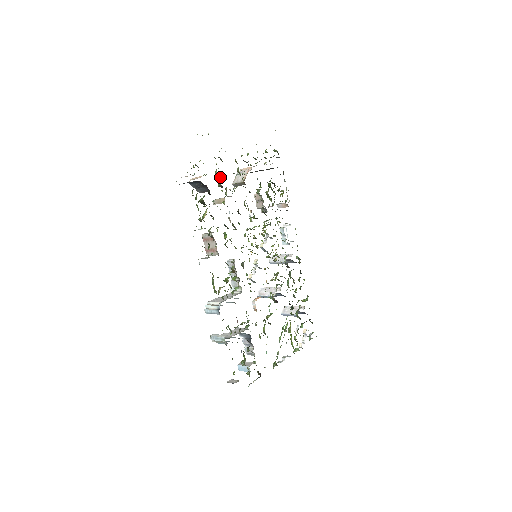
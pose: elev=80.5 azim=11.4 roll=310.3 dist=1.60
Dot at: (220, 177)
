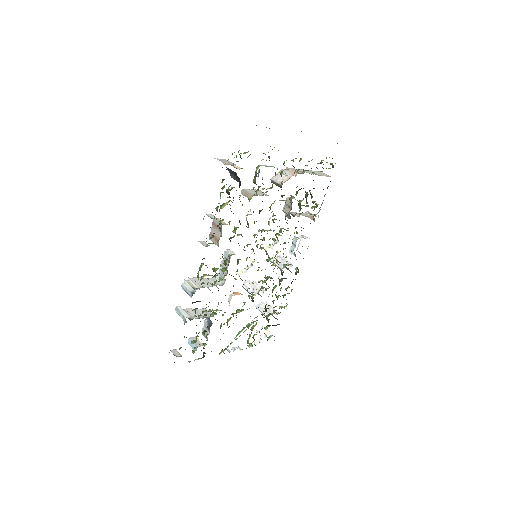
Dot at: occluded
